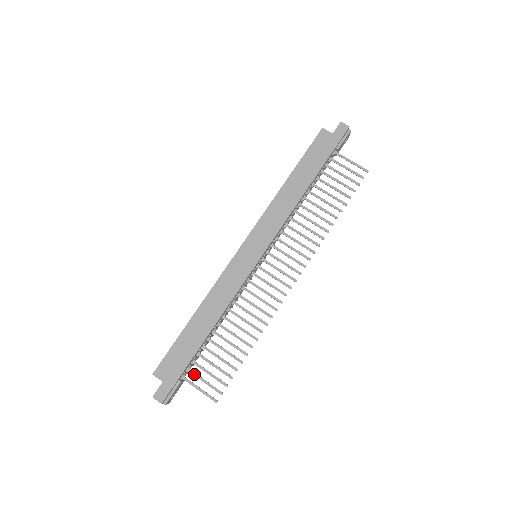
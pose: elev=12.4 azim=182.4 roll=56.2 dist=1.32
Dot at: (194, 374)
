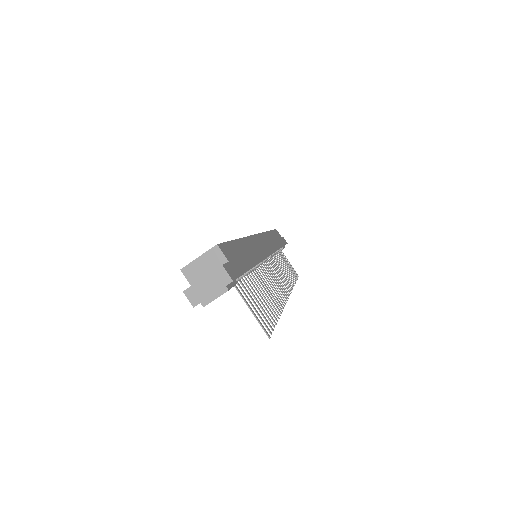
Dot at: (243, 290)
